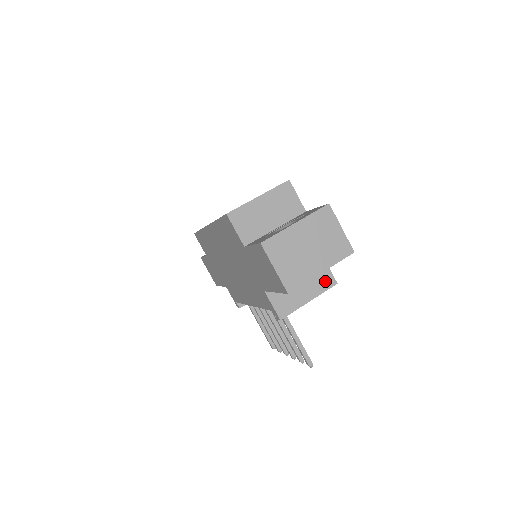
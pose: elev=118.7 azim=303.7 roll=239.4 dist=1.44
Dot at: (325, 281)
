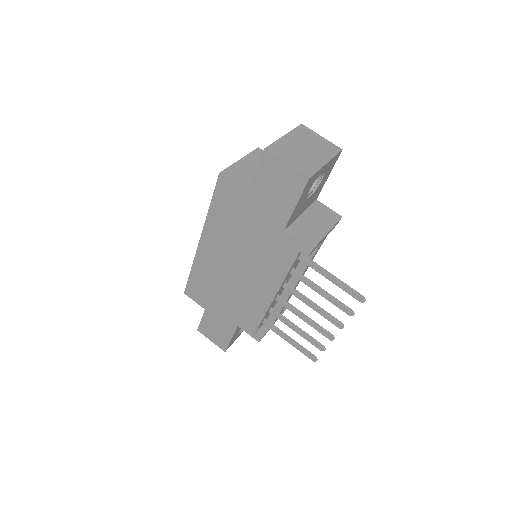
Dot at: (331, 216)
